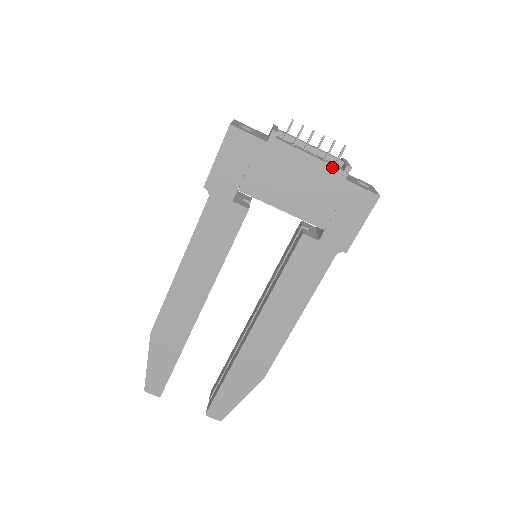
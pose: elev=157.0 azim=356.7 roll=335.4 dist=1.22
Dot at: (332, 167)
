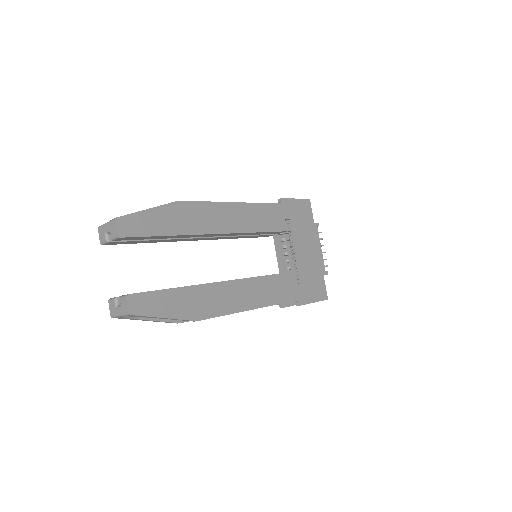
Dot at: occluded
